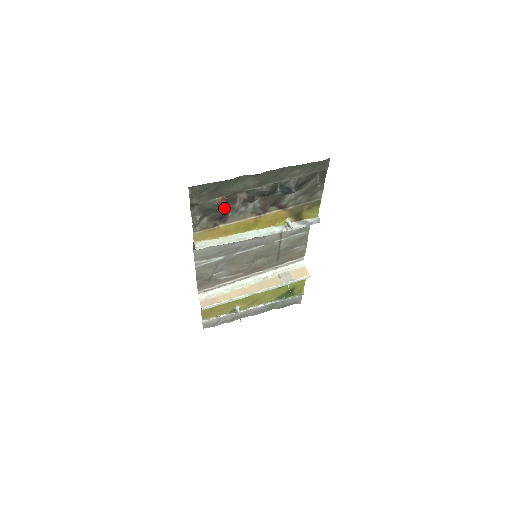
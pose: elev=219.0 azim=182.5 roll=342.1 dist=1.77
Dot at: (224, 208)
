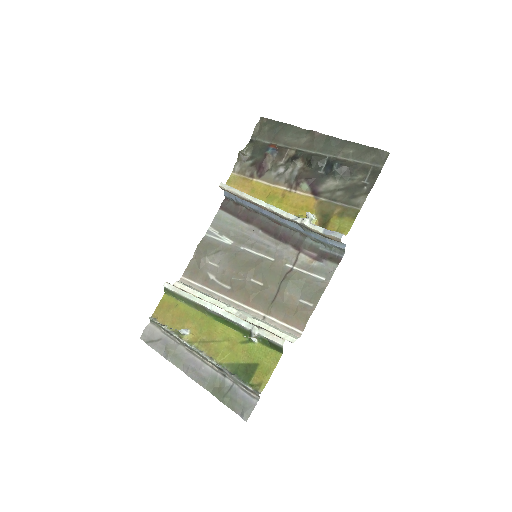
Dot at: (269, 155)
